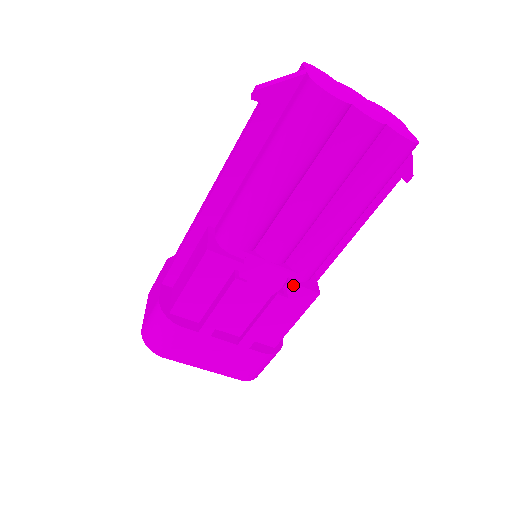
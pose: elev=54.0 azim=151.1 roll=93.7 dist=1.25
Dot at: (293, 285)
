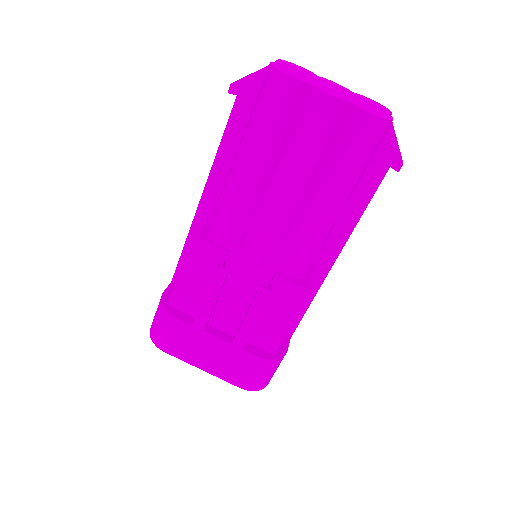
Dot at: (280, 280)
